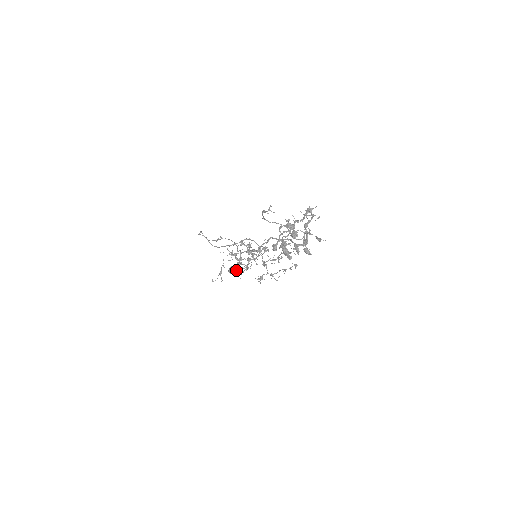
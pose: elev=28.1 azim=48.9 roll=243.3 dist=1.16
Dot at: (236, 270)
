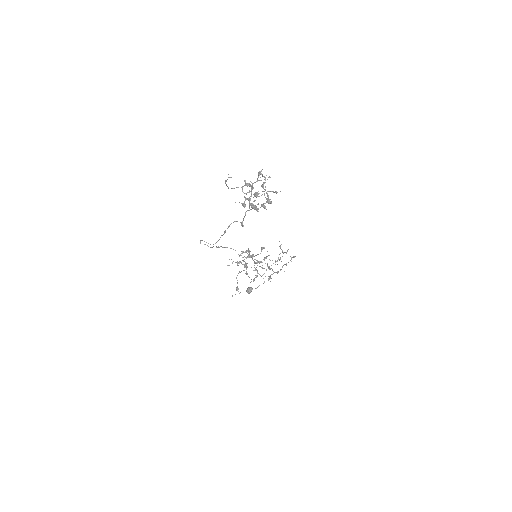
Dot at: occluded
